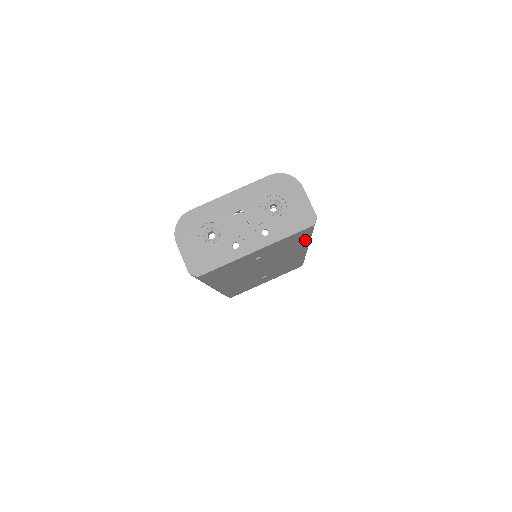
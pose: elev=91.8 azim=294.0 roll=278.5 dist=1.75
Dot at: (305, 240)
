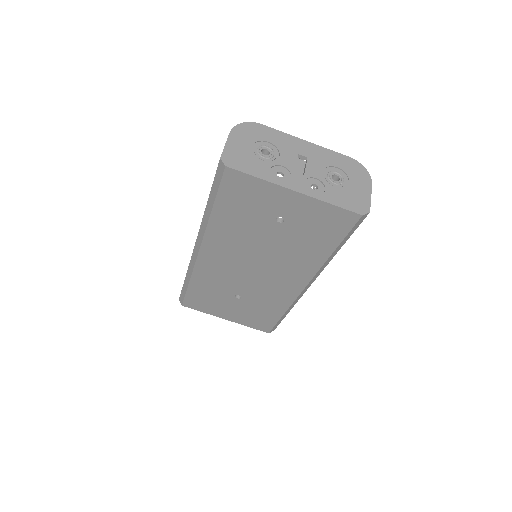
Dot at: (327, 250)
